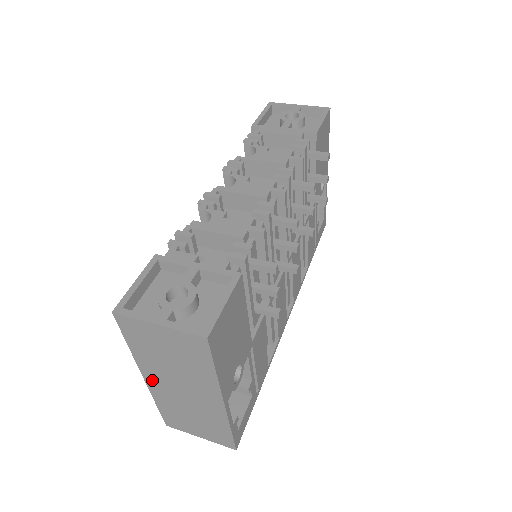
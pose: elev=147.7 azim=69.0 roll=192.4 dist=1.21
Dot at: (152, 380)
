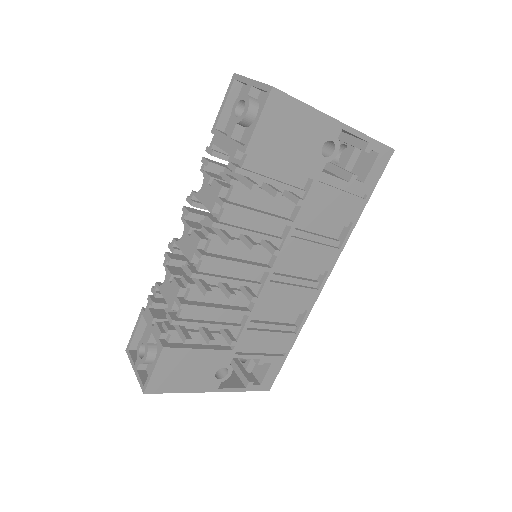
Dot at: occluded
